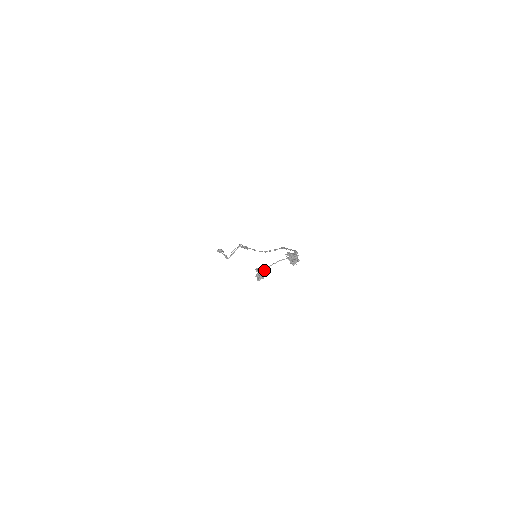
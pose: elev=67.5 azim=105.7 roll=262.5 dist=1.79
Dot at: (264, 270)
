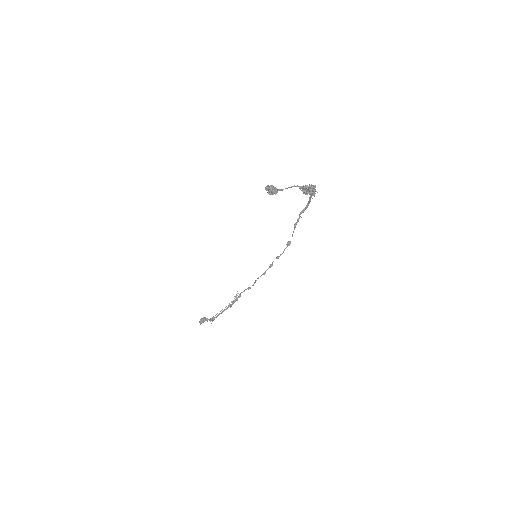
Dot at: occluded
